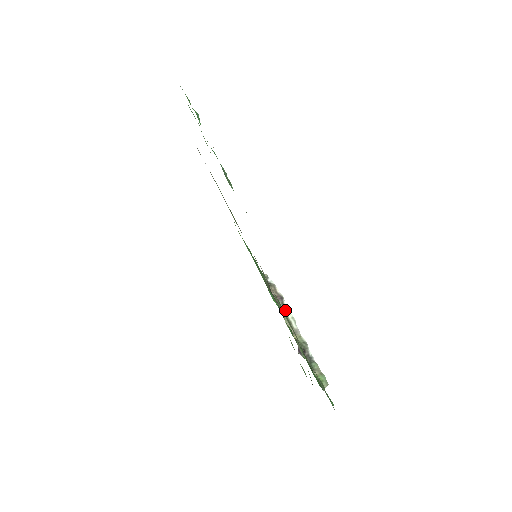
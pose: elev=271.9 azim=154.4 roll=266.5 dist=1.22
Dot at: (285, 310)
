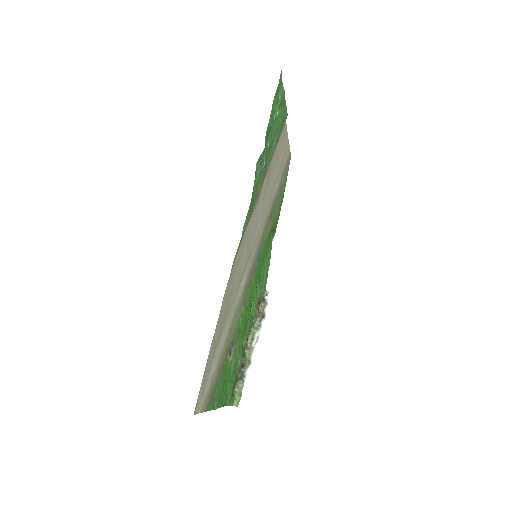
Dot at: (257, 327)
